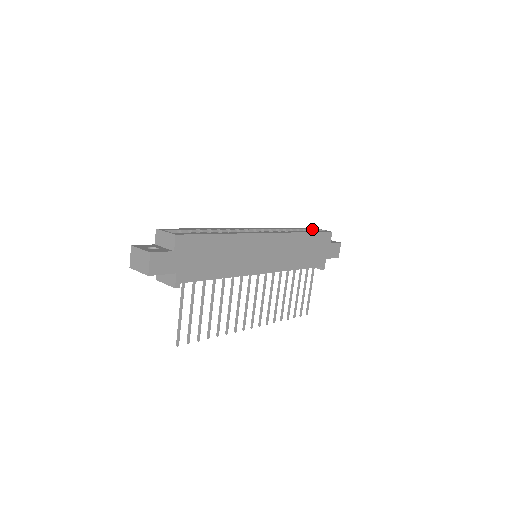
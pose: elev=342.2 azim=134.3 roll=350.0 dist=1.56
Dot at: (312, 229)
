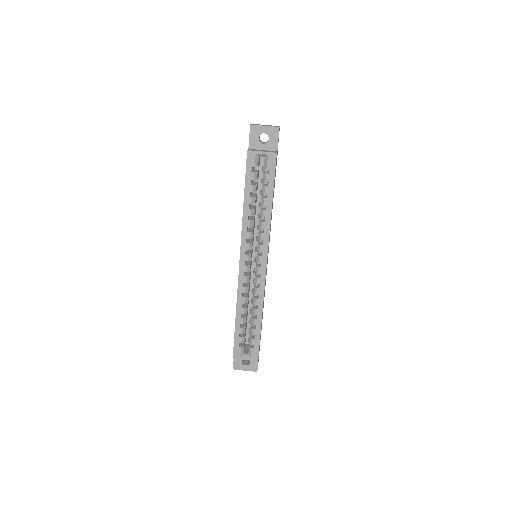
Dot at: (255, 166)
